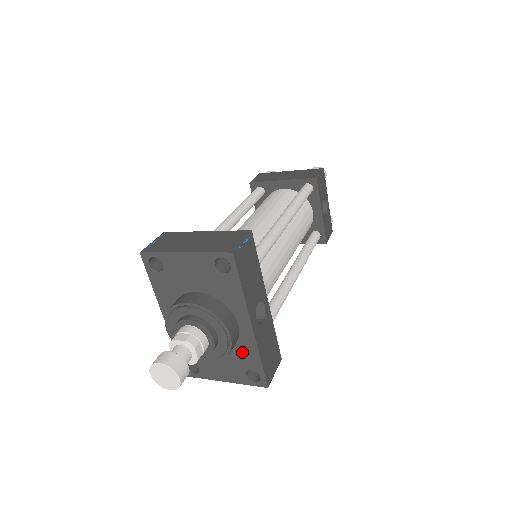
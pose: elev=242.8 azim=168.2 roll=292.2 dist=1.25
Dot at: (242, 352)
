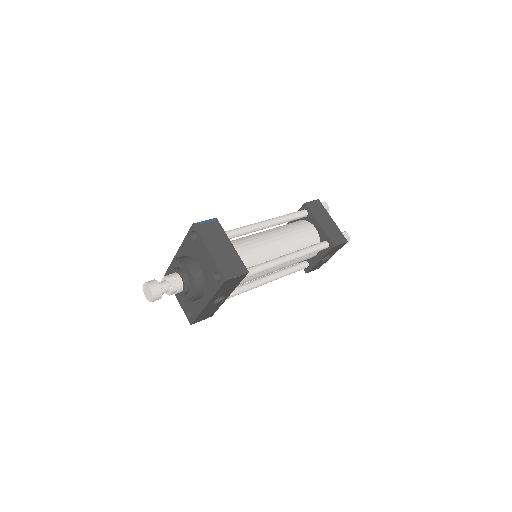
Dot at: (194, 304)
